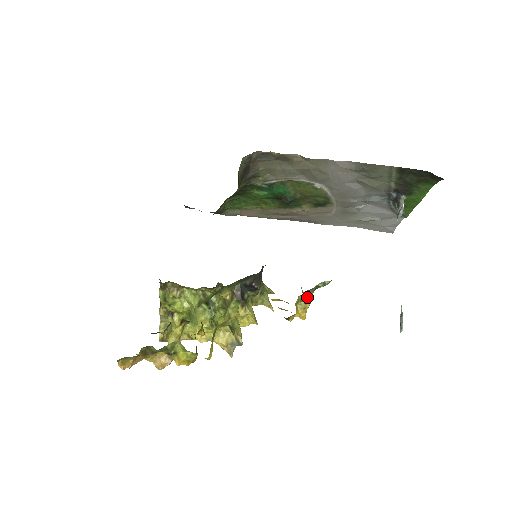
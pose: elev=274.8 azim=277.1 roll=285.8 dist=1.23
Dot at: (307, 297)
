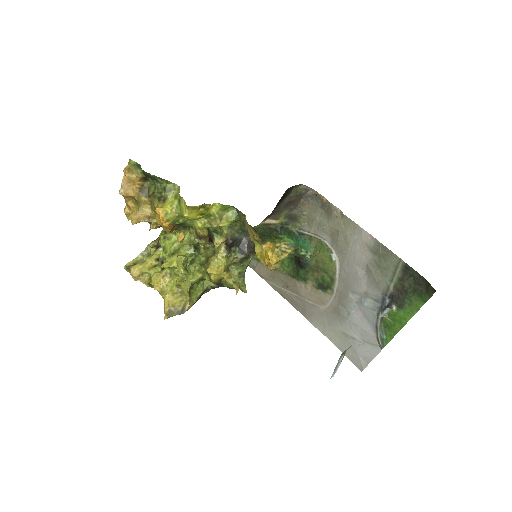
Dot at: (287, 249)
